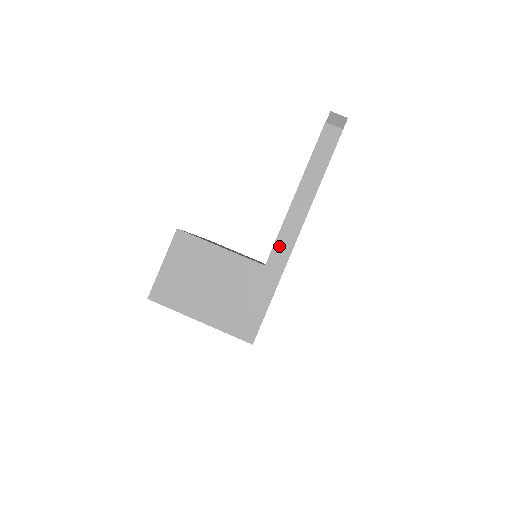
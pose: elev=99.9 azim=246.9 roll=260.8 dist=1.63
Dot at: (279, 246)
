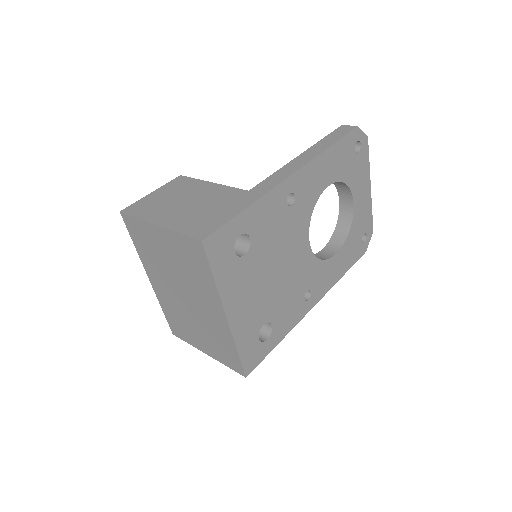
Dot at: (269, 180)
